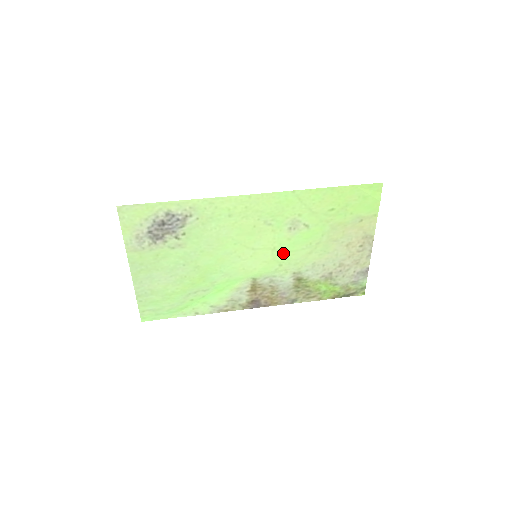
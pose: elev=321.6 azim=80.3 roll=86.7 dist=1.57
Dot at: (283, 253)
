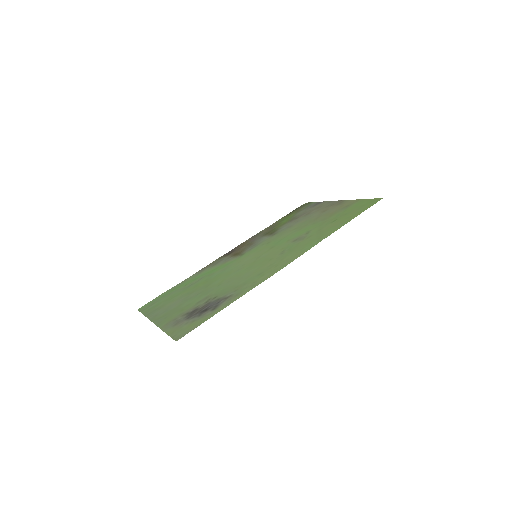
Dot at: (276, 242)
